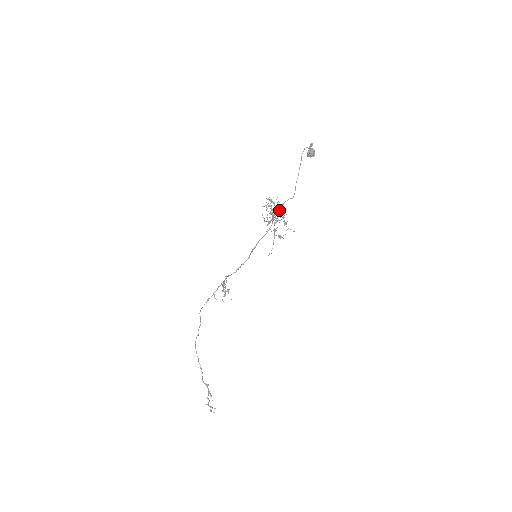
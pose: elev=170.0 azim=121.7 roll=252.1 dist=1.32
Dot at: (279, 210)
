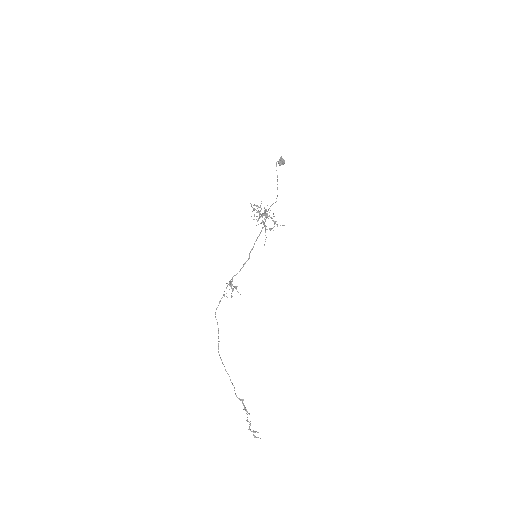
Dot at: (267, 213)
